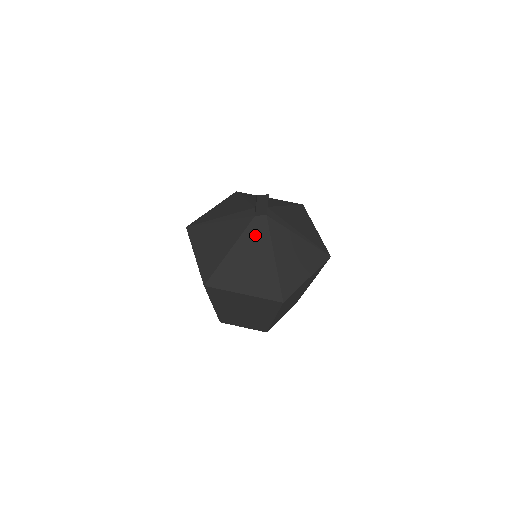
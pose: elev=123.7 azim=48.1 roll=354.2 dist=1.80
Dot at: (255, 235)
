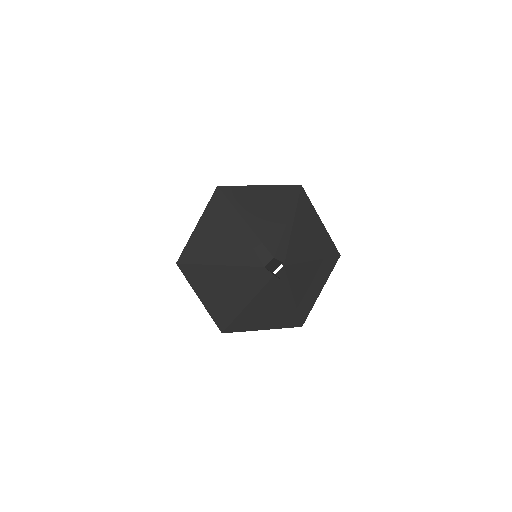
Dot at: (249, 278)
